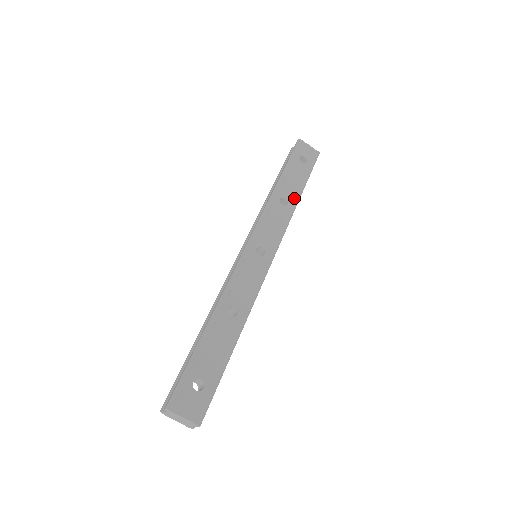
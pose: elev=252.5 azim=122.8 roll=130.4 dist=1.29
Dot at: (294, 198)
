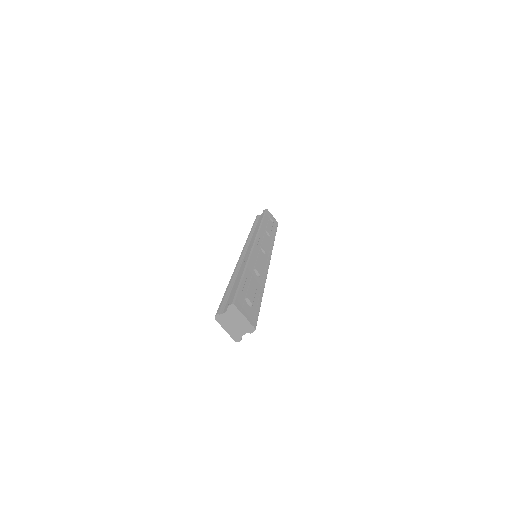
Dot at: (272, 236)
